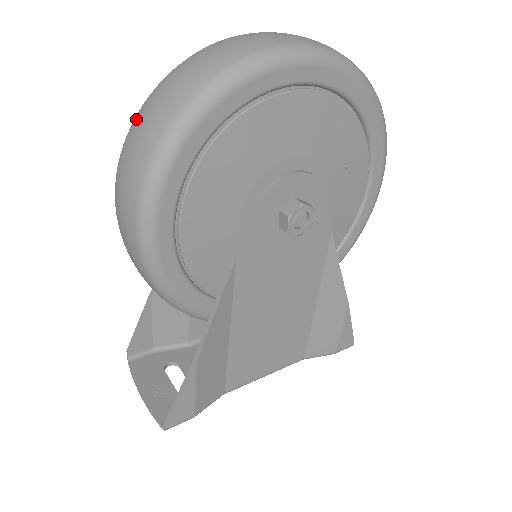
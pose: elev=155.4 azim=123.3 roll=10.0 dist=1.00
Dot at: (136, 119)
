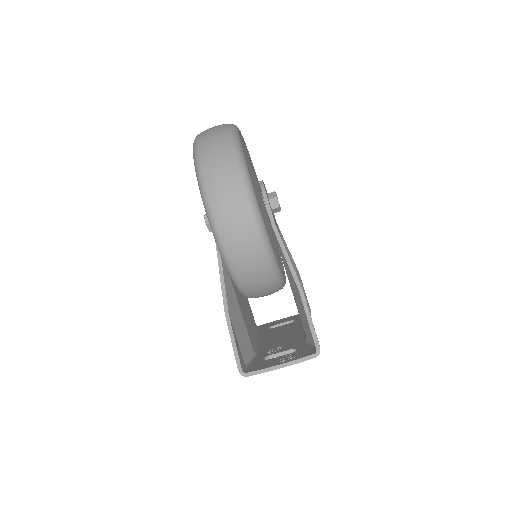
Dot at: (204, 163)
